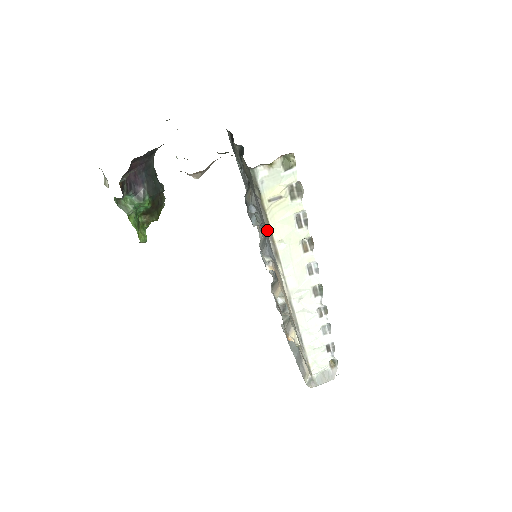
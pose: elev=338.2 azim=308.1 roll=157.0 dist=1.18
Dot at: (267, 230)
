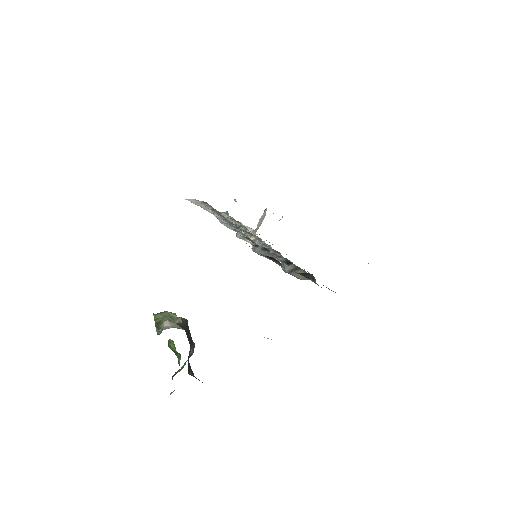
Dot at: occluded
